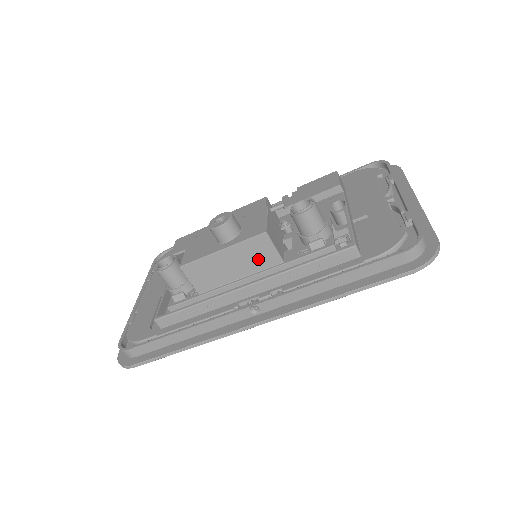
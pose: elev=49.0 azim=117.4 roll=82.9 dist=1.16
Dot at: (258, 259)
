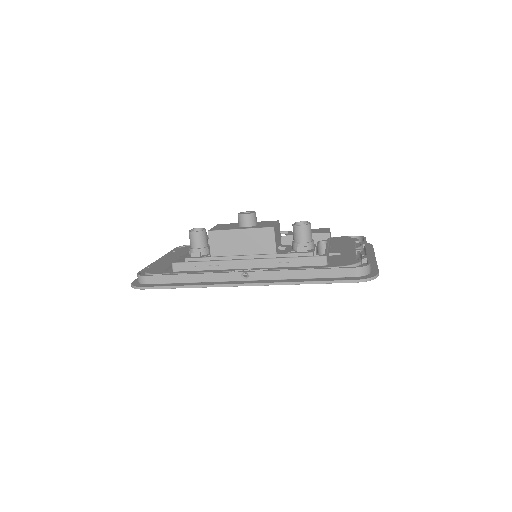
Dot at: (261, 245)
